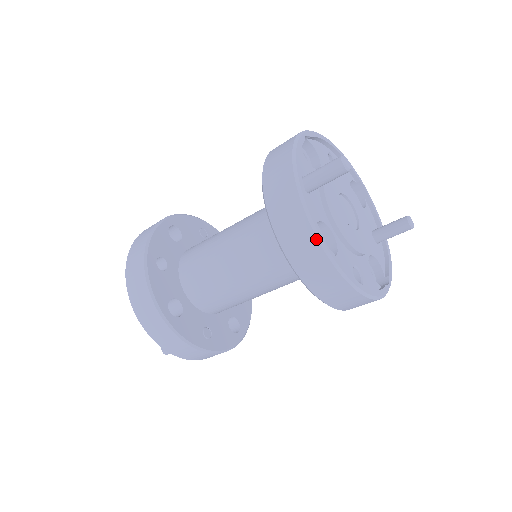
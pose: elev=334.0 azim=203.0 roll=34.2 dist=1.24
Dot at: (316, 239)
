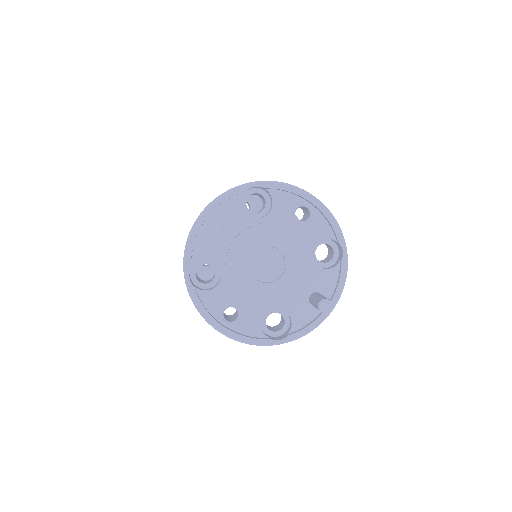
Dot at: (183, 270)
